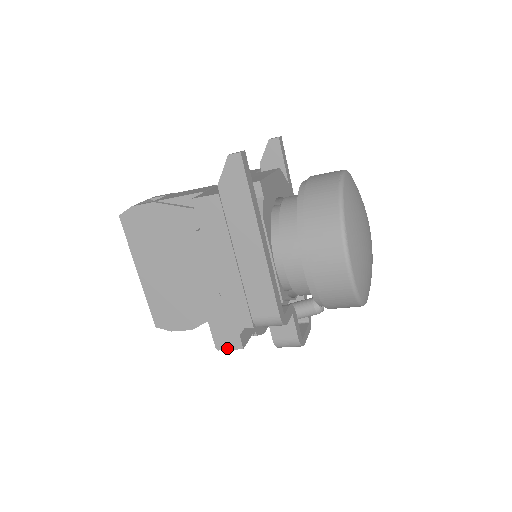
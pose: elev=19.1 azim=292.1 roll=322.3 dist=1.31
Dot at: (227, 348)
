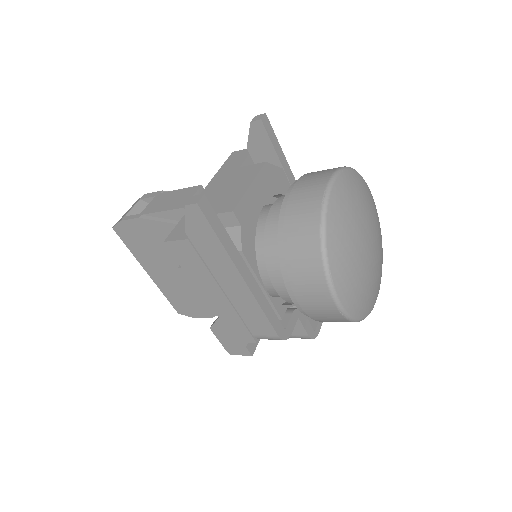
Dot at: (238, 354)
